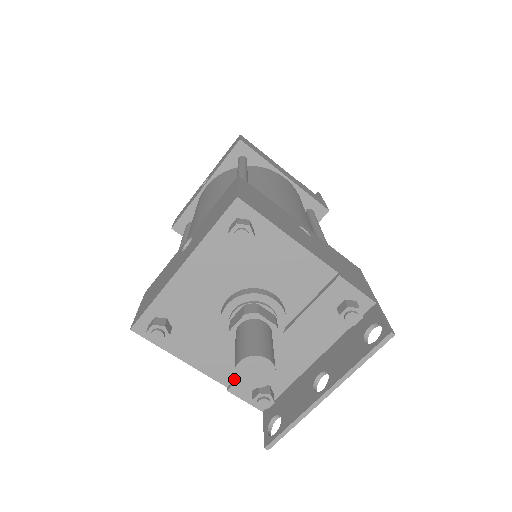
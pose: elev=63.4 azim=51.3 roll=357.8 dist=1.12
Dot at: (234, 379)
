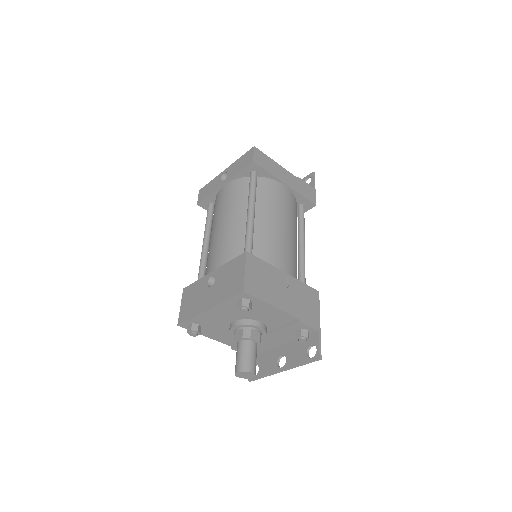
Dot at: occluded
